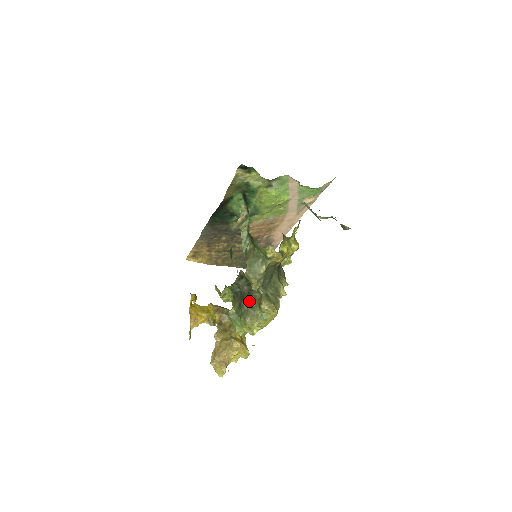
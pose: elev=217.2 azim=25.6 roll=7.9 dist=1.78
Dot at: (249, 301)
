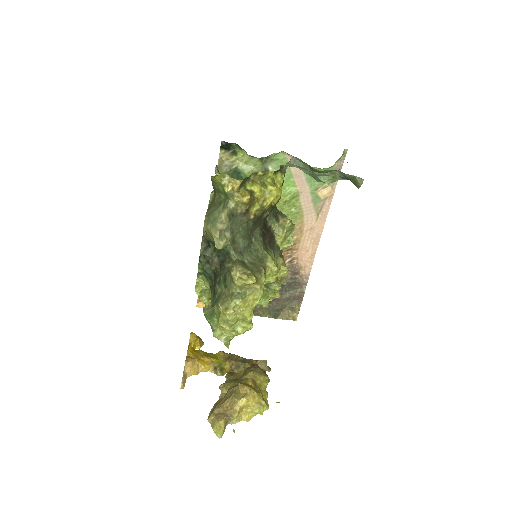
Dot at: (222, 279)
